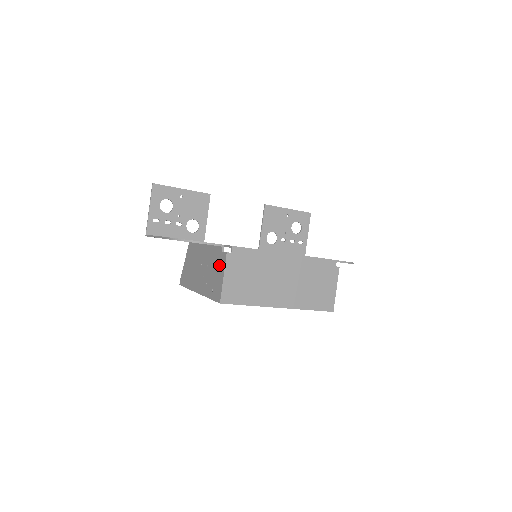
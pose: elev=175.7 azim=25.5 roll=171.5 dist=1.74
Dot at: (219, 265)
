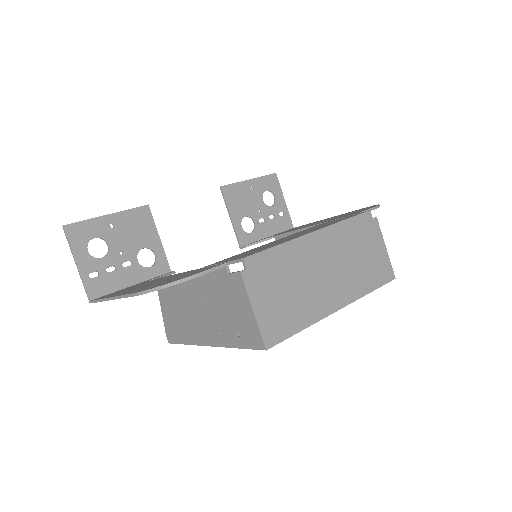
Dot at: (234, 295)
